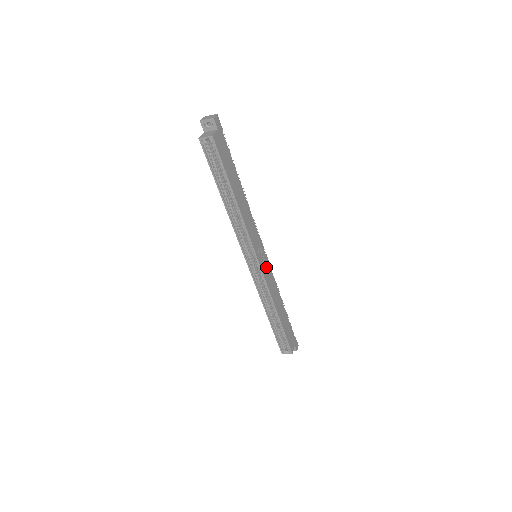
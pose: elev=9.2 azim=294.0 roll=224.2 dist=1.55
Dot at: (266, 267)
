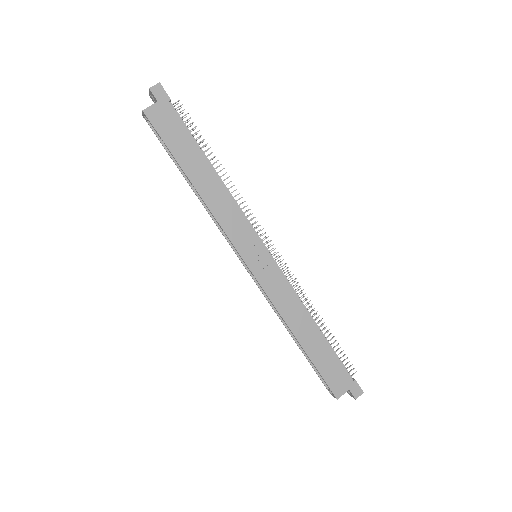
Dot at: (269, 272)
